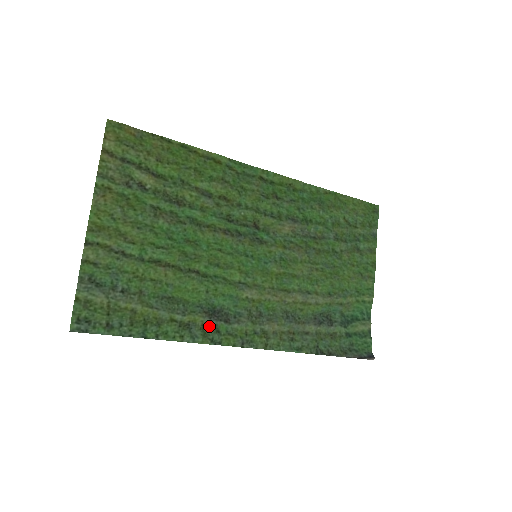
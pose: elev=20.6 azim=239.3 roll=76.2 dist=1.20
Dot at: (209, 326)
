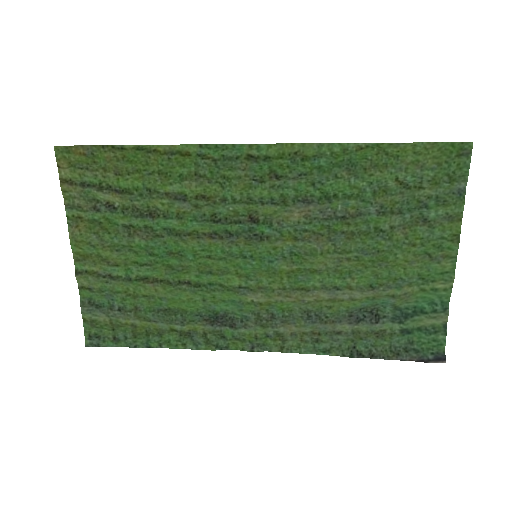
Dot at: (212, 333)
